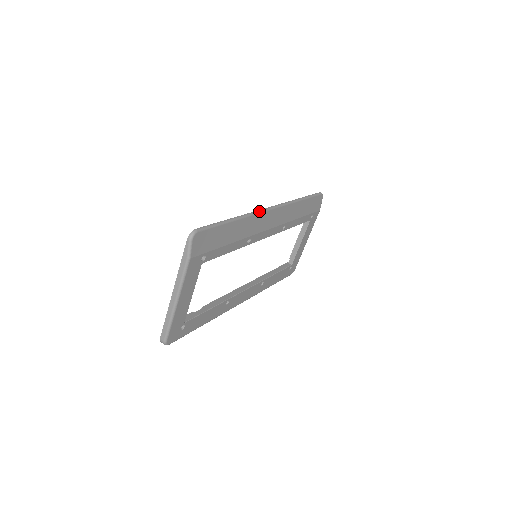
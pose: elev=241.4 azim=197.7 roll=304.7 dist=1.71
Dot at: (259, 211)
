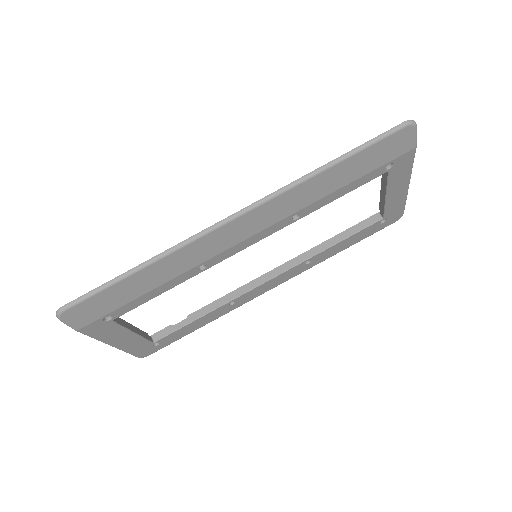
Dot at: (199, 235)
